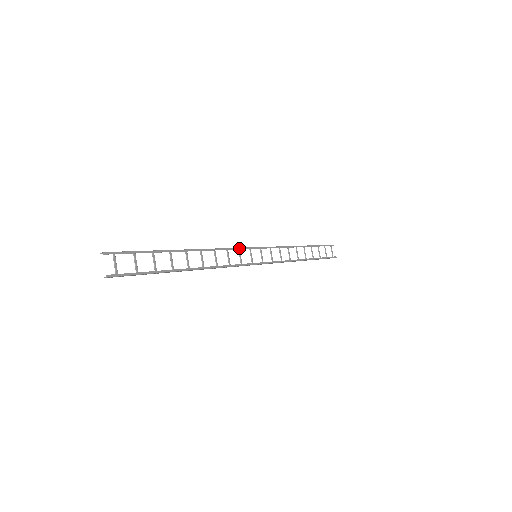
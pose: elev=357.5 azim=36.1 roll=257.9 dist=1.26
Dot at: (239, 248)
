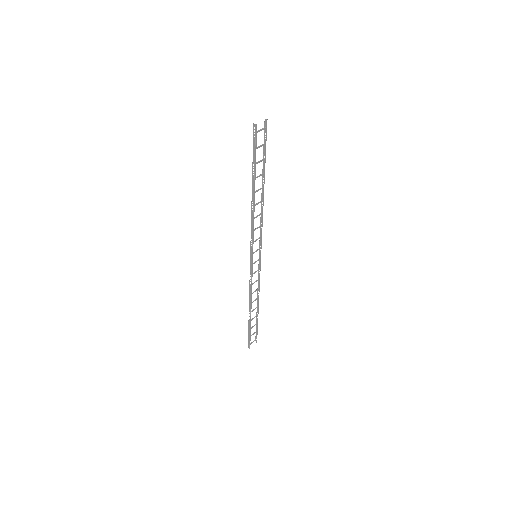
Dot at: occluded
